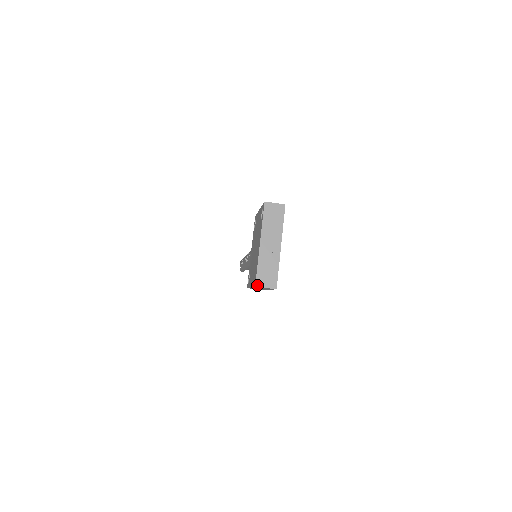
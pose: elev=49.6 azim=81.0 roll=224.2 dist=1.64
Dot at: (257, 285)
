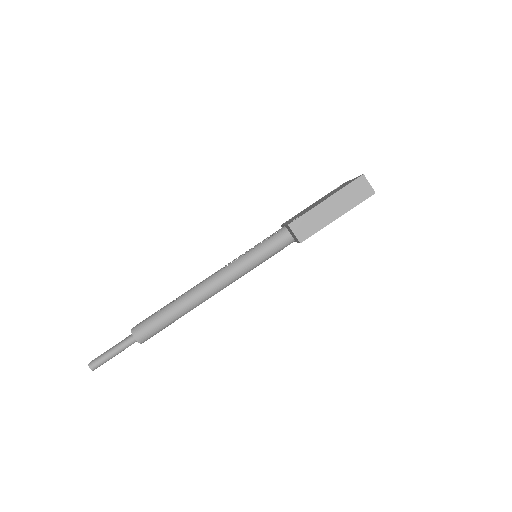
Dot at: (364, 176)
